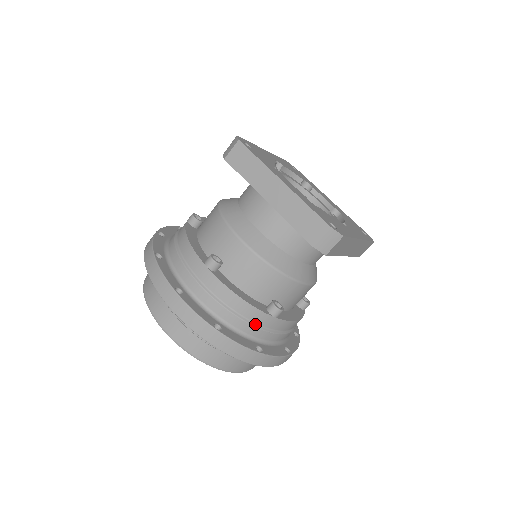
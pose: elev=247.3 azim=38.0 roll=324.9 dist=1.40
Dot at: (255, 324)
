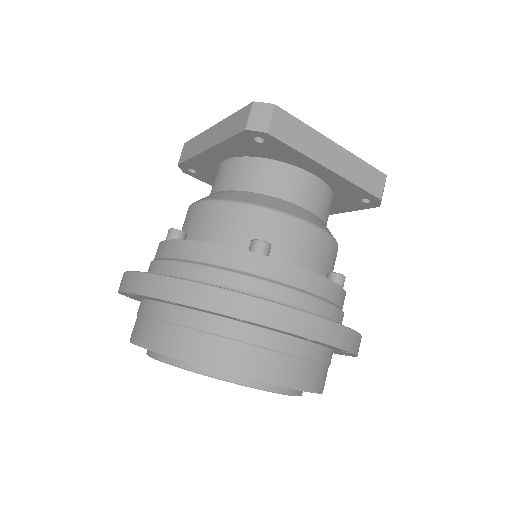
Dot at: (235, 270)
